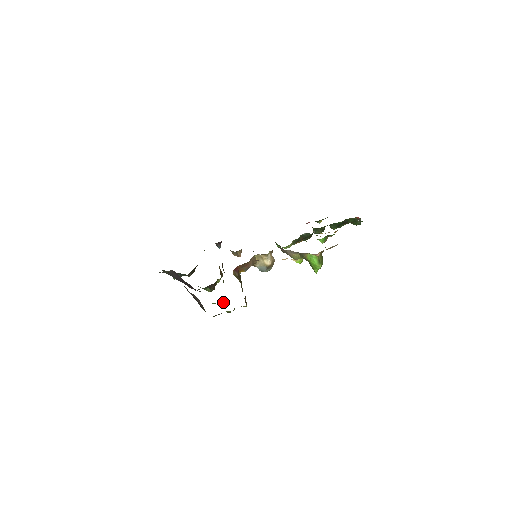
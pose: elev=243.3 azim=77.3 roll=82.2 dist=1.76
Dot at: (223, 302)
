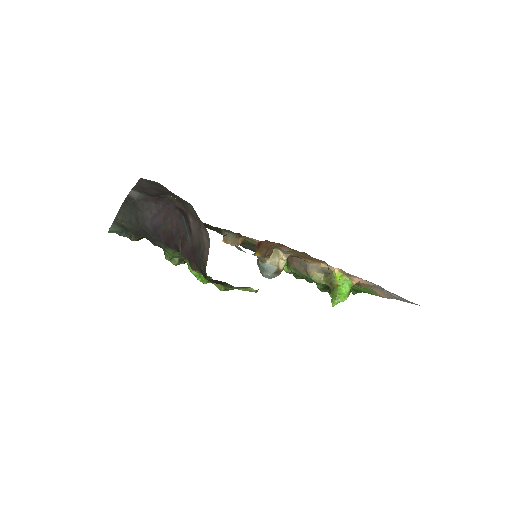
Dot at: occluded
